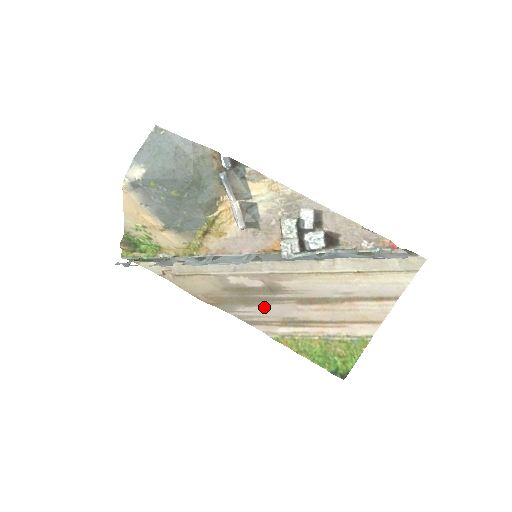
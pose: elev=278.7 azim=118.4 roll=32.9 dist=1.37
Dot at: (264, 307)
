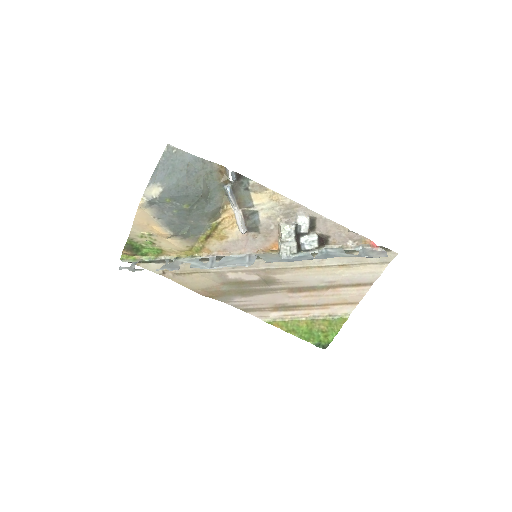
Dot at: (259, 297)
